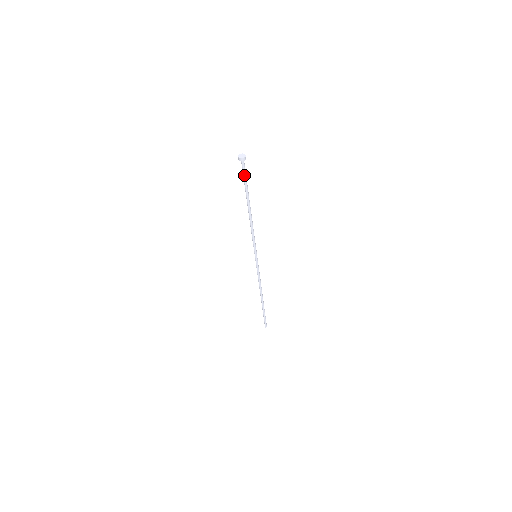
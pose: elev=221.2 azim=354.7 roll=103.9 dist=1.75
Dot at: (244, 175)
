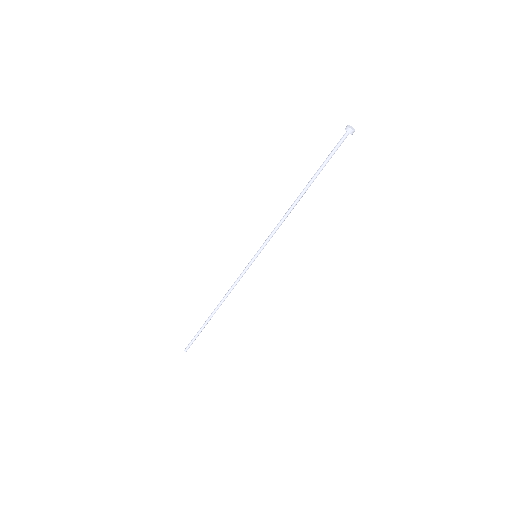
Dot at: occluded
